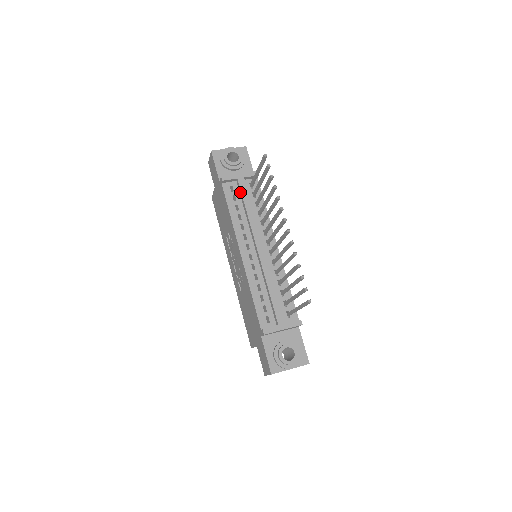
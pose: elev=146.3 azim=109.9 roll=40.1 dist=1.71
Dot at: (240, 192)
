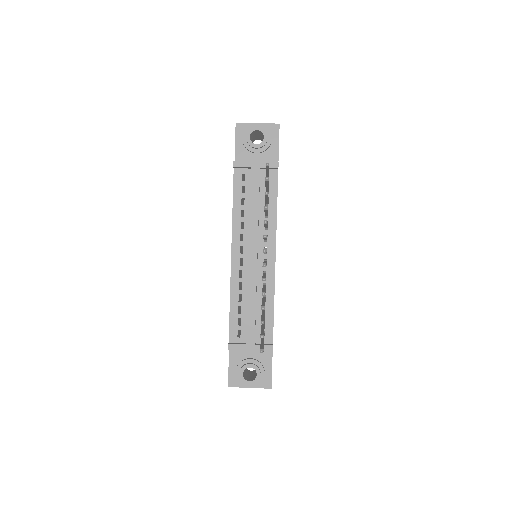
Dot at: (251, 184)
